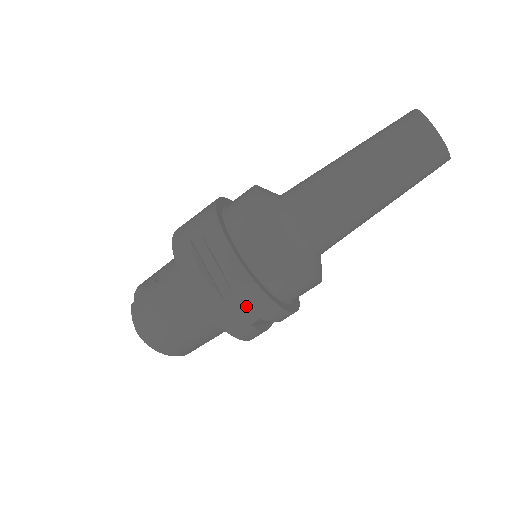
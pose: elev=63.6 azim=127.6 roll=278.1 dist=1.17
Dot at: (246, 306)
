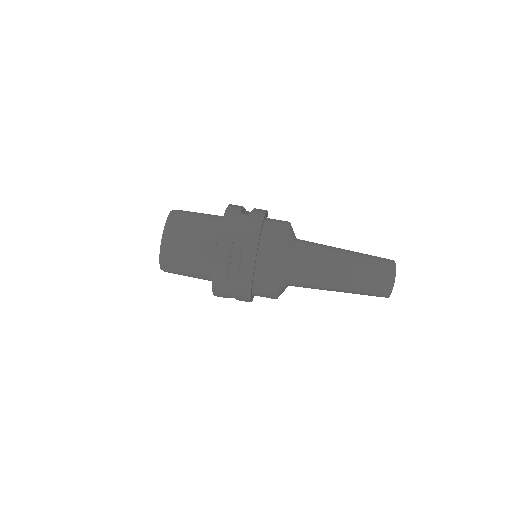
Dot at: (246, 223)
